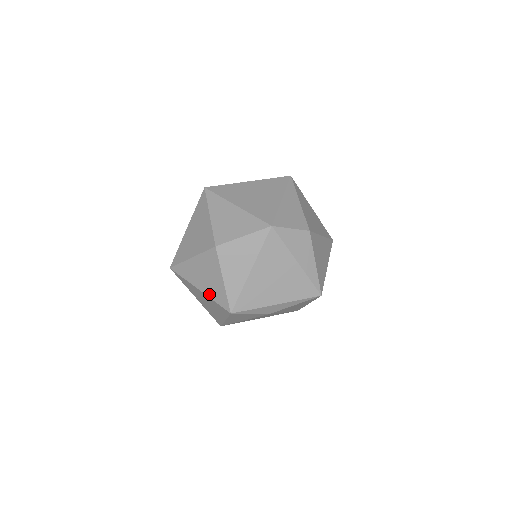
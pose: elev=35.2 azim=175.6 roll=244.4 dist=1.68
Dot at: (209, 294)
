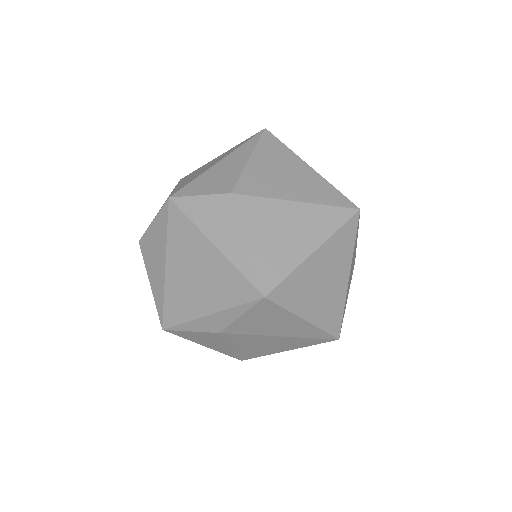
Dot at: occluded
